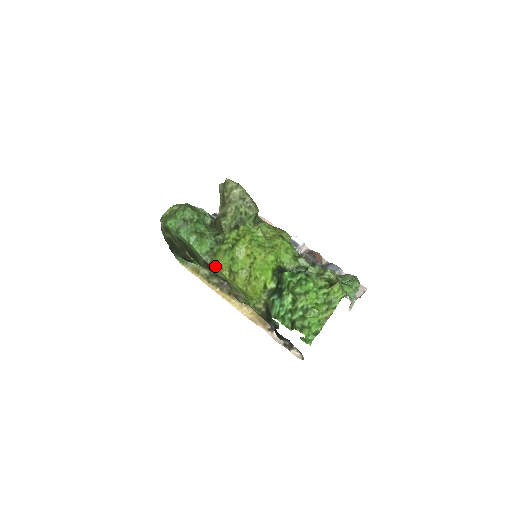
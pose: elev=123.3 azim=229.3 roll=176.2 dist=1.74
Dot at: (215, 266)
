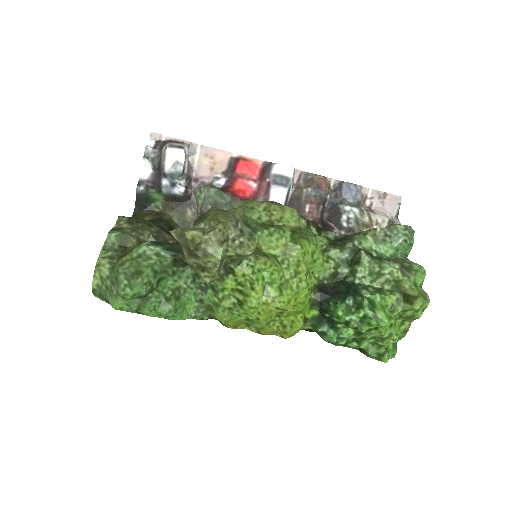
Dot at: occluded
